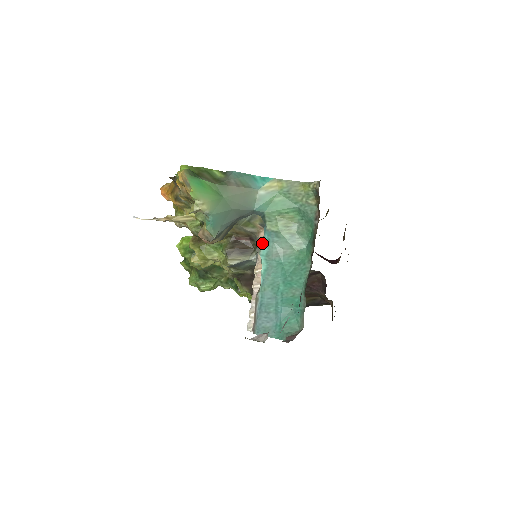
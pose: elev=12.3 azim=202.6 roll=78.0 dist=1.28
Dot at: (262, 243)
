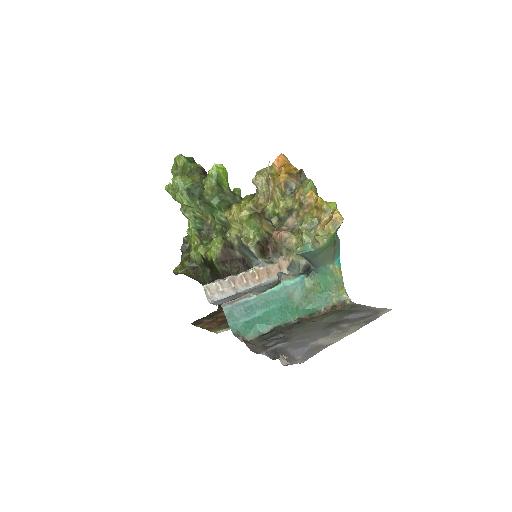
Dot at: (291, 278)
